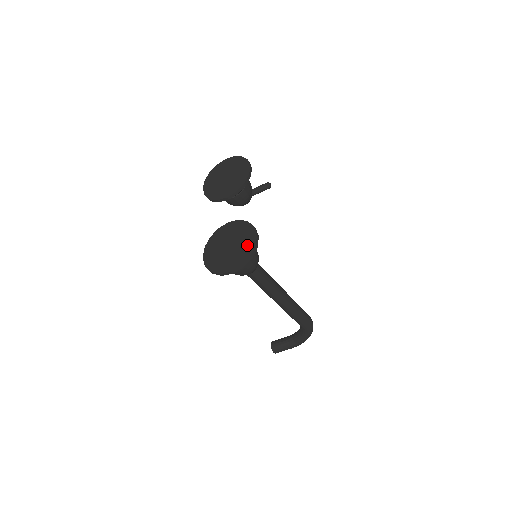
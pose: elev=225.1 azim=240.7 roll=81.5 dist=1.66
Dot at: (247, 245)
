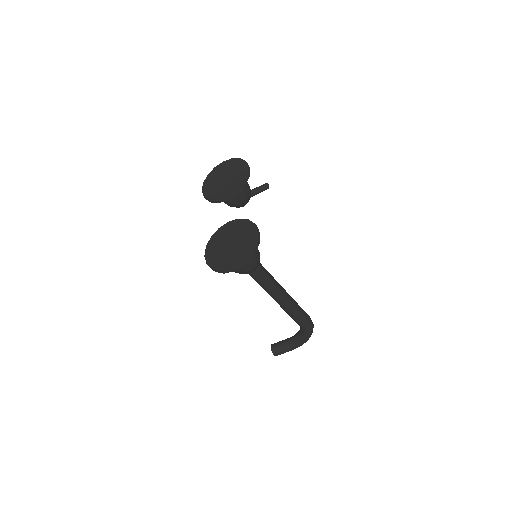
Dot at: (249, 242)
